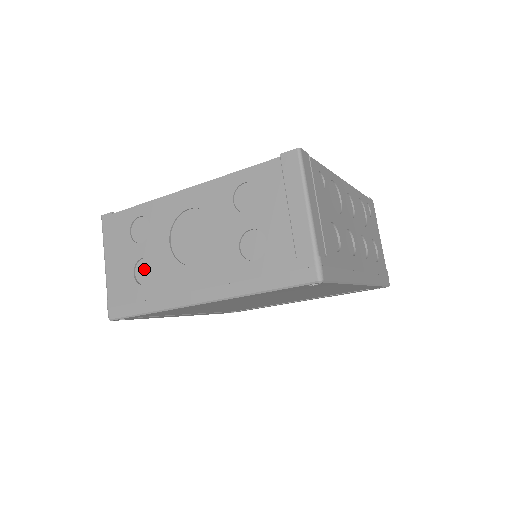
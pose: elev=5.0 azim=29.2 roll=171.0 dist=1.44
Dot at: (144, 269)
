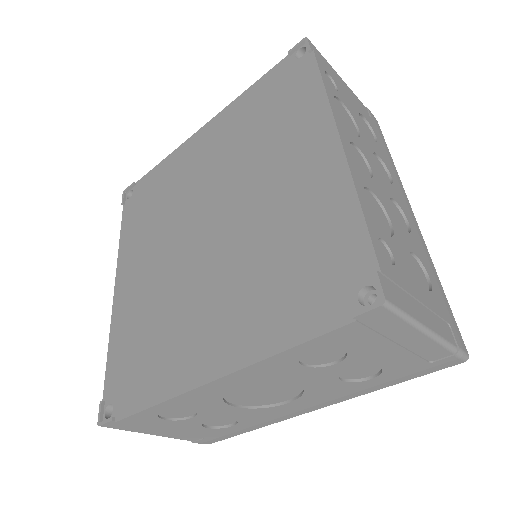
Dot at: (216, 421)
